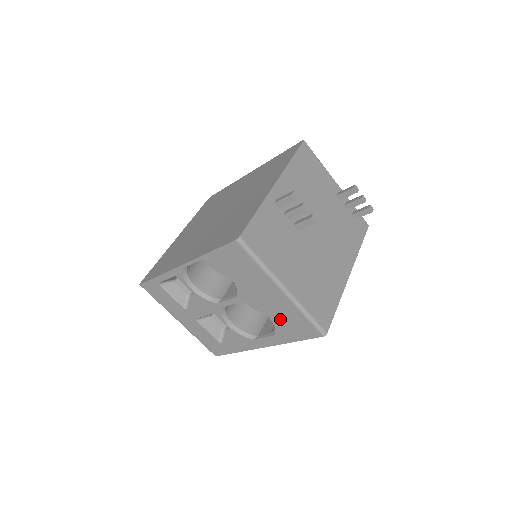
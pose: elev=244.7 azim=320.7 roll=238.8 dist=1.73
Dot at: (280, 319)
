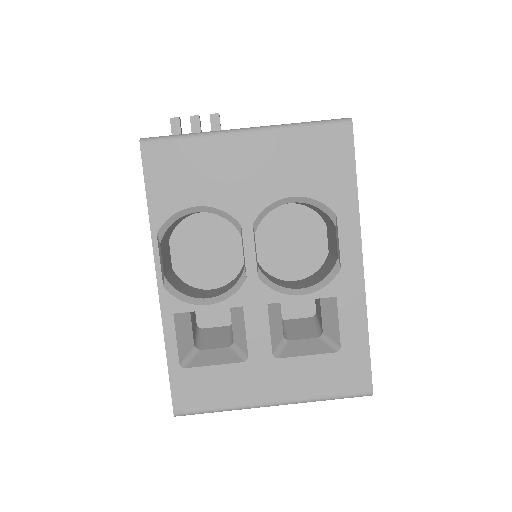
Dot at: (302, 177)
